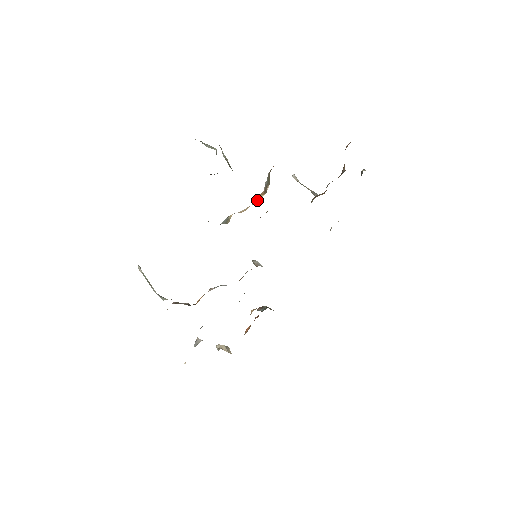
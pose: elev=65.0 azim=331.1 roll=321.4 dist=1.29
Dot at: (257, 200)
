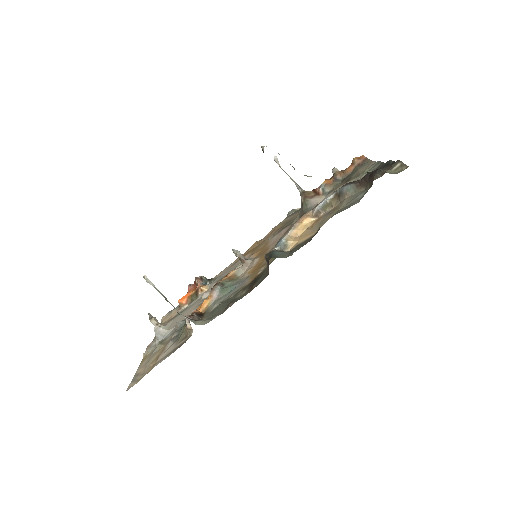
Dot at: (305, 222)
